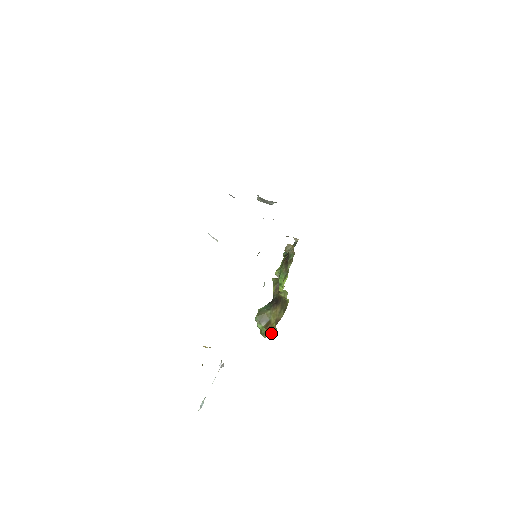
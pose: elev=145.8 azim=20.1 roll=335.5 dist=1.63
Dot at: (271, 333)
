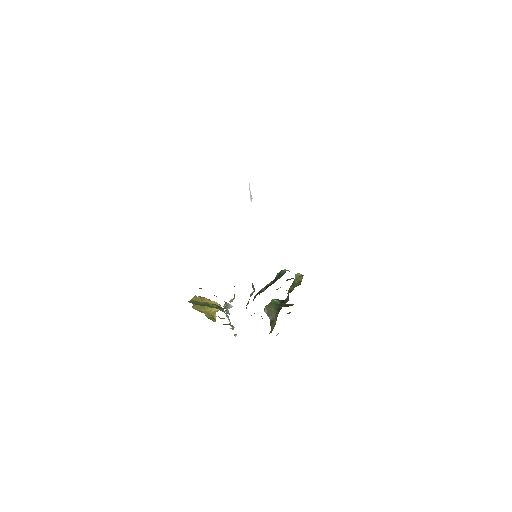
Dot at: occluded
